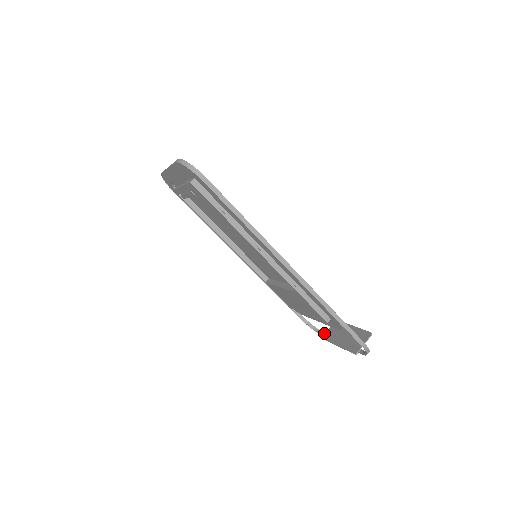
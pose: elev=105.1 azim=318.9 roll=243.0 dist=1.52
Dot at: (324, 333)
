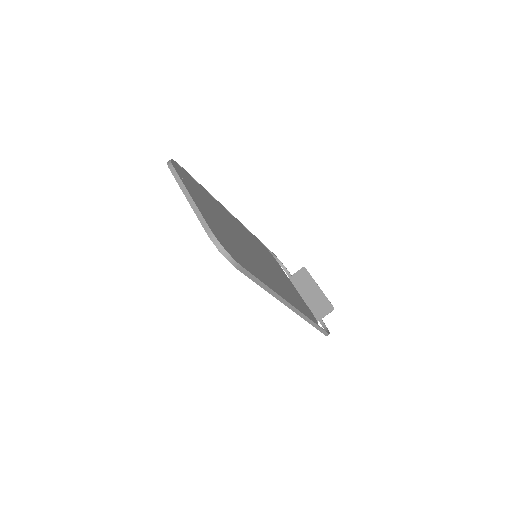
Dot at: (290, 275)
